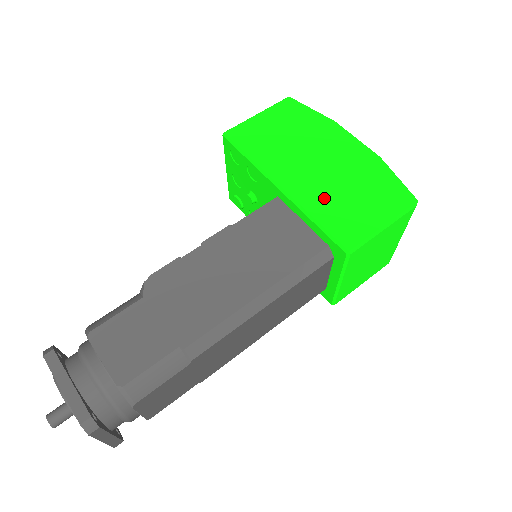
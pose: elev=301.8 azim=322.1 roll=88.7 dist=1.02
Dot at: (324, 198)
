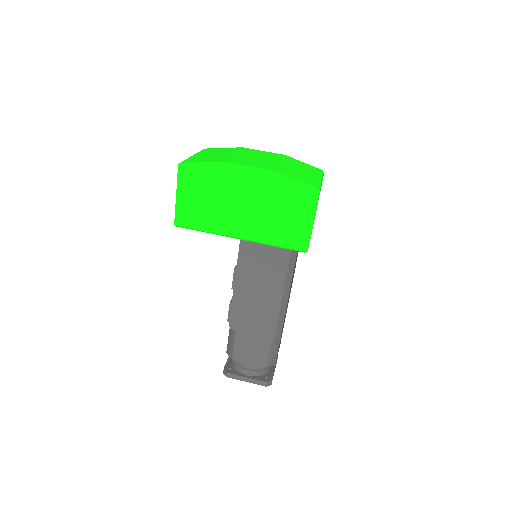
Dot at: (267, 228)
